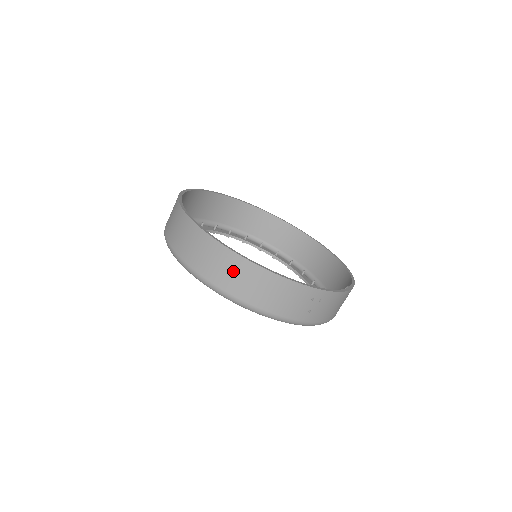
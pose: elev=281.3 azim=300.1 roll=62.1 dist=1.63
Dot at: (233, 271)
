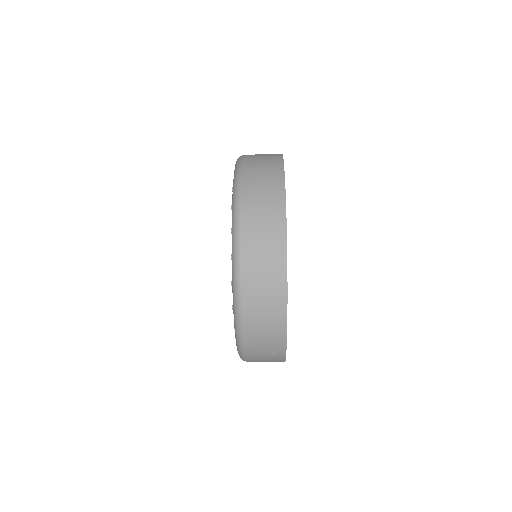
Dot at: (267, 270)
